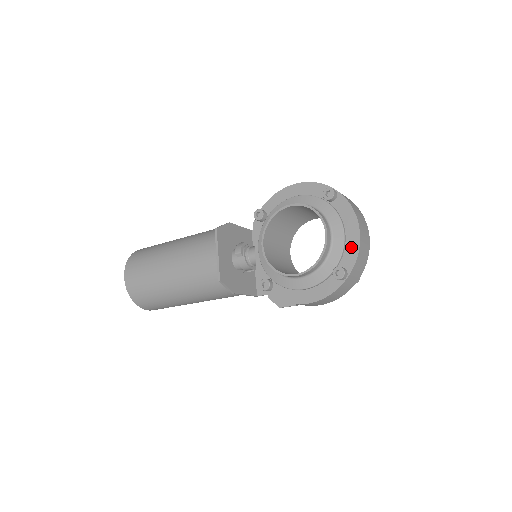
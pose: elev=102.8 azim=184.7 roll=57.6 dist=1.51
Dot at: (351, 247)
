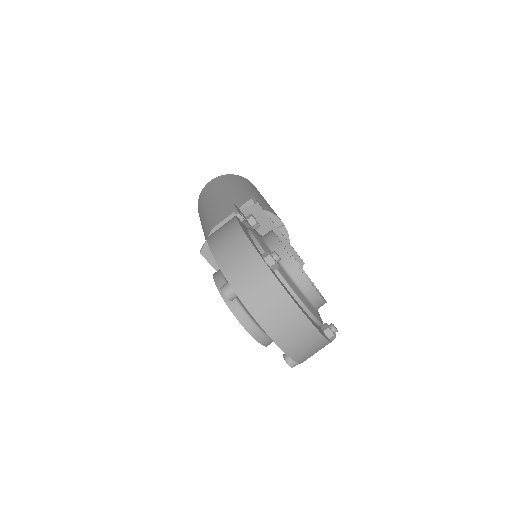
Dot at: occluded
